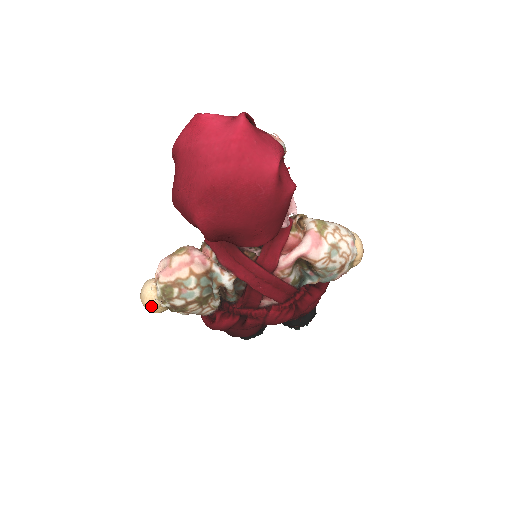
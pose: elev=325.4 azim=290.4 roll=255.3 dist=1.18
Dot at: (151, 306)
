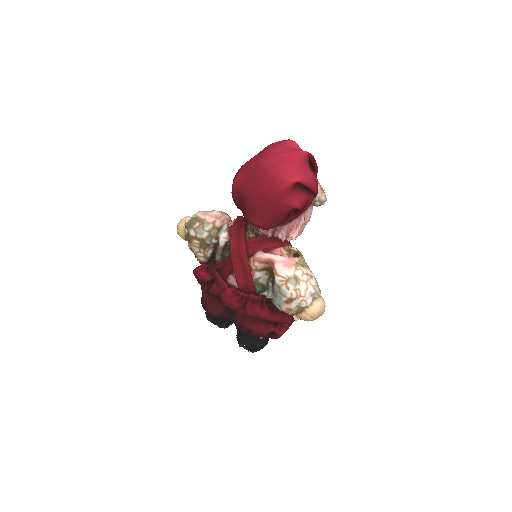
Dot at: (180, 226)
